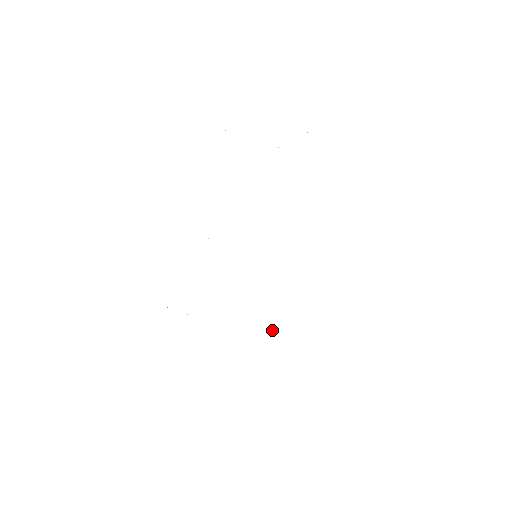
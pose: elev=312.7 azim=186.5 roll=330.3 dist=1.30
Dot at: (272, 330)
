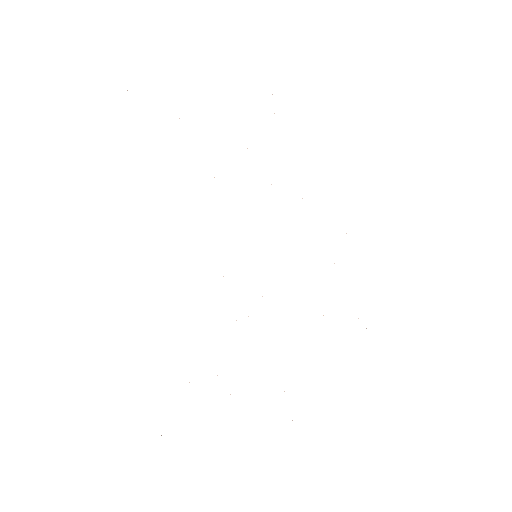
Dot at: occluded
